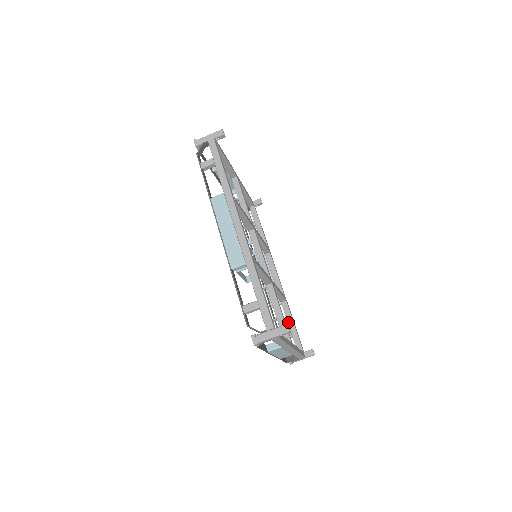
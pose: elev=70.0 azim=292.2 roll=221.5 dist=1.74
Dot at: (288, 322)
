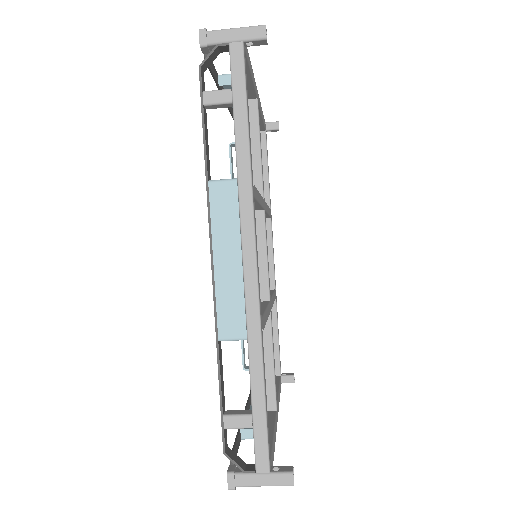
Dot at: occluded
